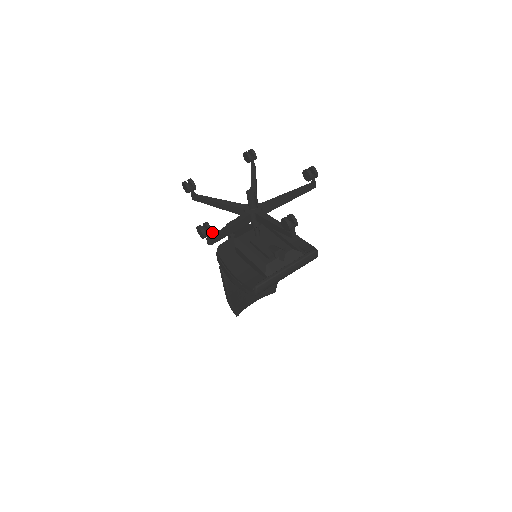
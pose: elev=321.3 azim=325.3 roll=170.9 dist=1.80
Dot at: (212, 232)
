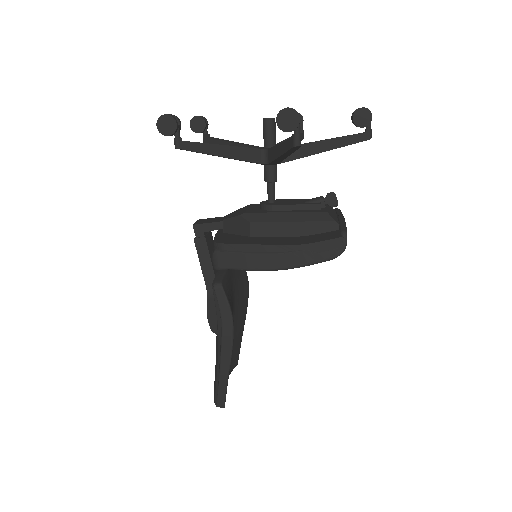
Dot at: occluded
